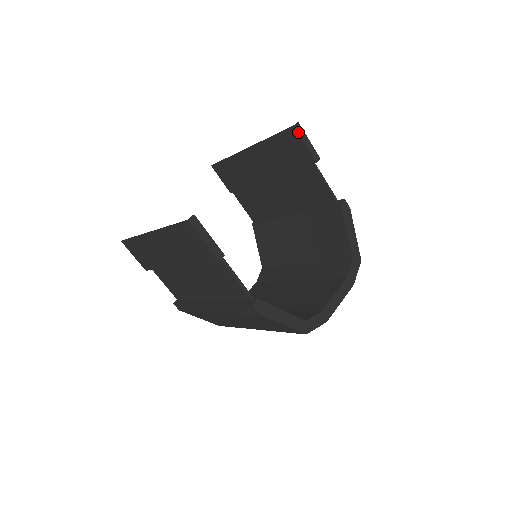
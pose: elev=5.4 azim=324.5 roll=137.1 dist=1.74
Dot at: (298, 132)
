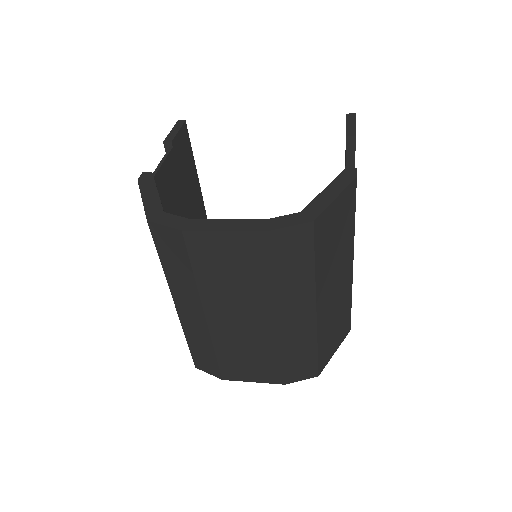
Dot at: (347, 118)
